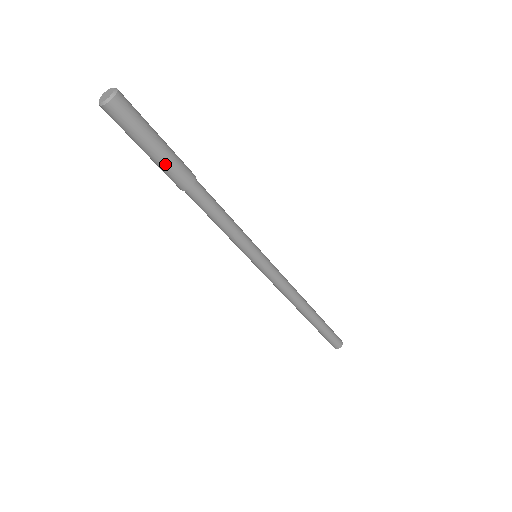
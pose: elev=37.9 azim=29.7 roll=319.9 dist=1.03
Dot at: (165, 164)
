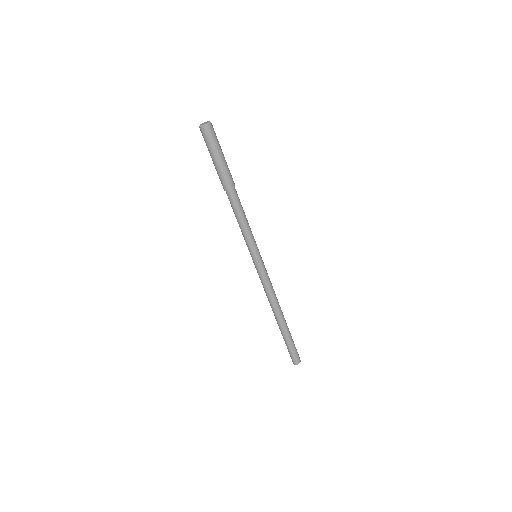
Dot at: (227, 167)
